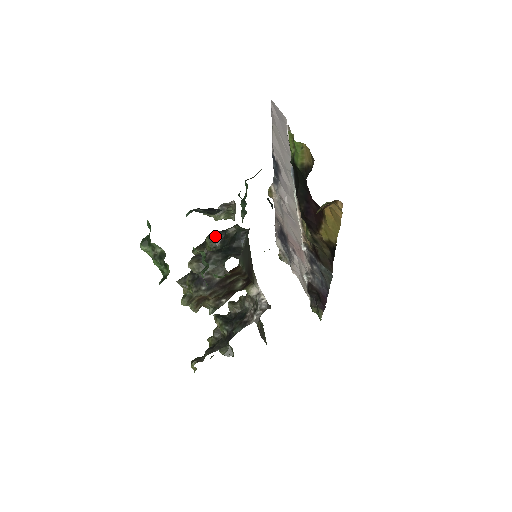
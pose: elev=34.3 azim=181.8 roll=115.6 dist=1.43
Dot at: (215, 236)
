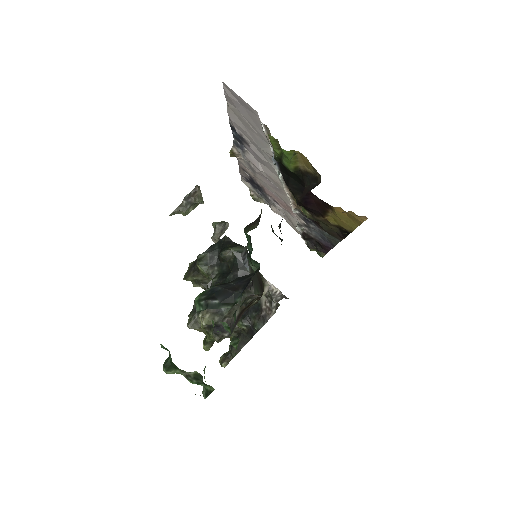
Dot at: (207, 260)
